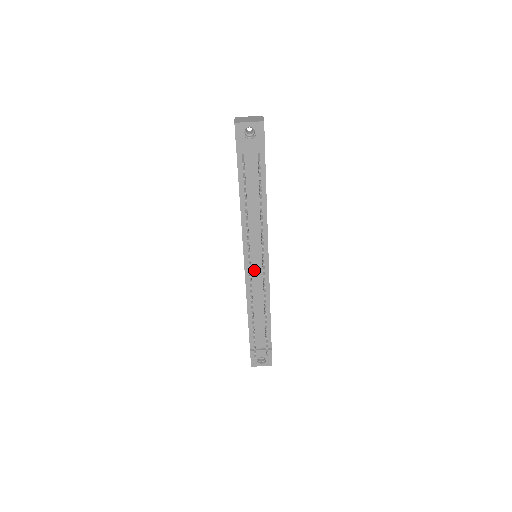
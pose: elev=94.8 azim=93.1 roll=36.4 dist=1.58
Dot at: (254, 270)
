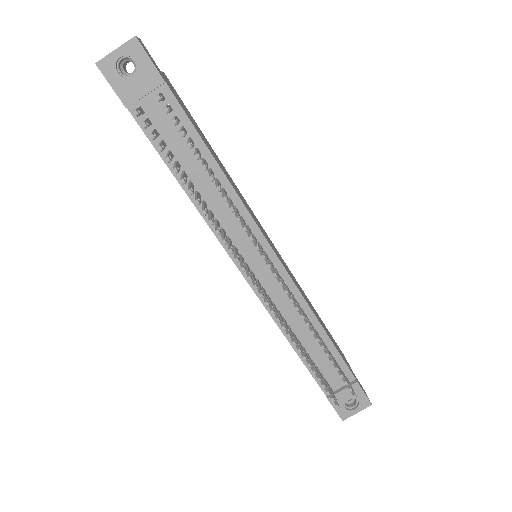
Dot at: (261, 276)
